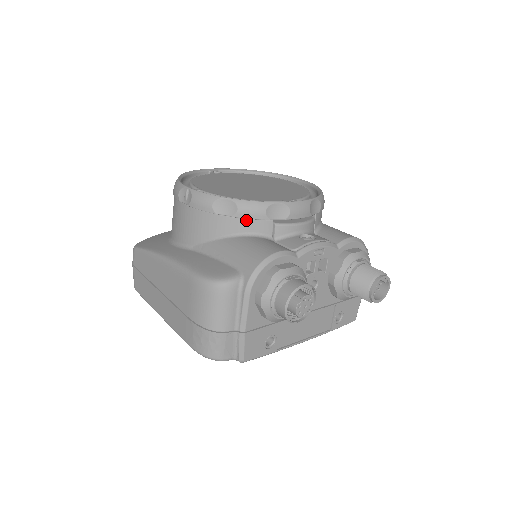
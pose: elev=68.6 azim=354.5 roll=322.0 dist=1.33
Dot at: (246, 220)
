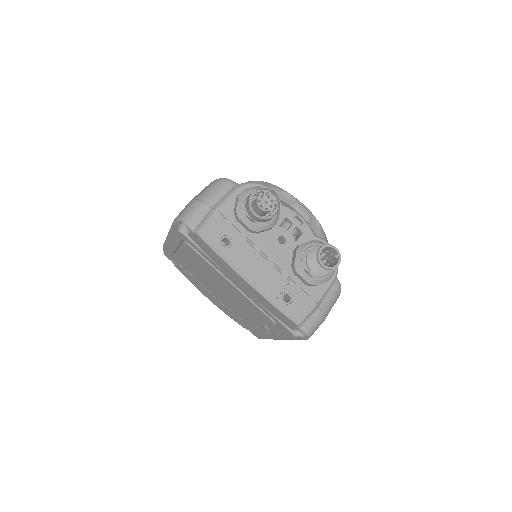
Dot at: occluded
